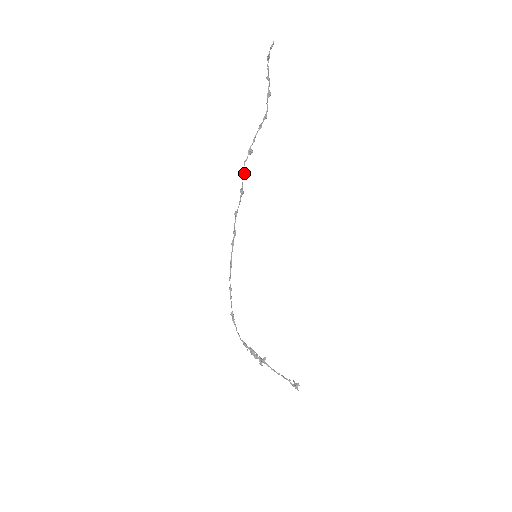
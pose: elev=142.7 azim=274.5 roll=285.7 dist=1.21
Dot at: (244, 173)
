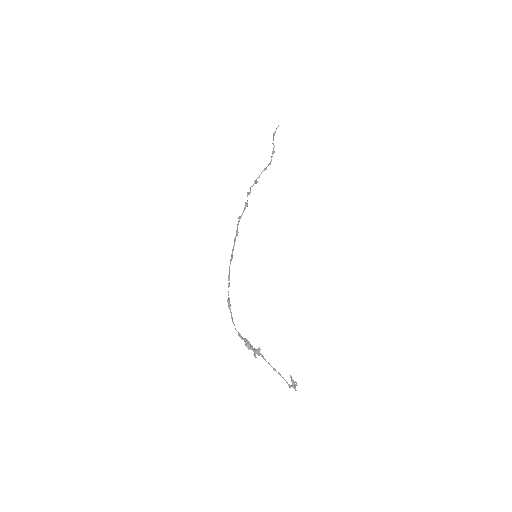
Dot at: (249, 193)
